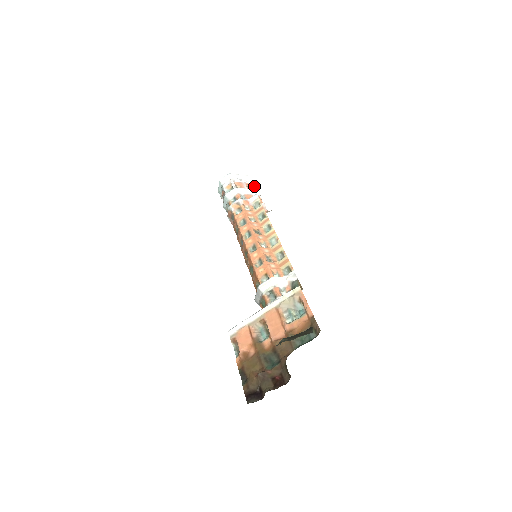
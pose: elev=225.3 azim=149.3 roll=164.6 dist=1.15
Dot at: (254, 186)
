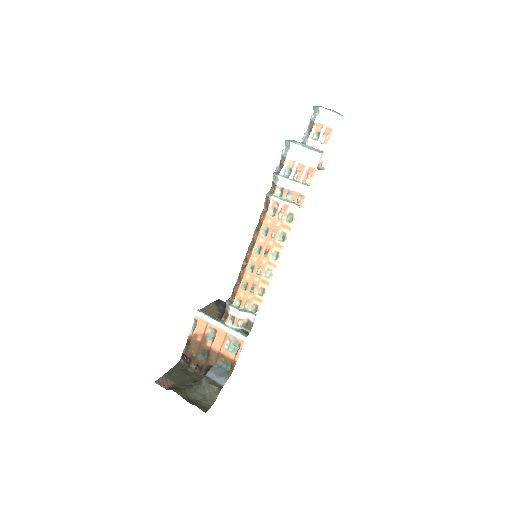
Dot at: occluded
